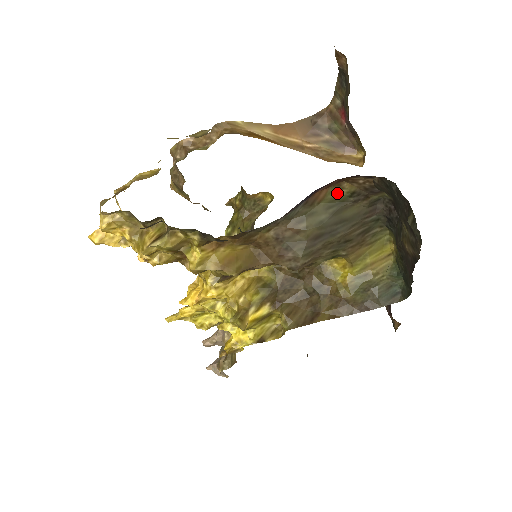
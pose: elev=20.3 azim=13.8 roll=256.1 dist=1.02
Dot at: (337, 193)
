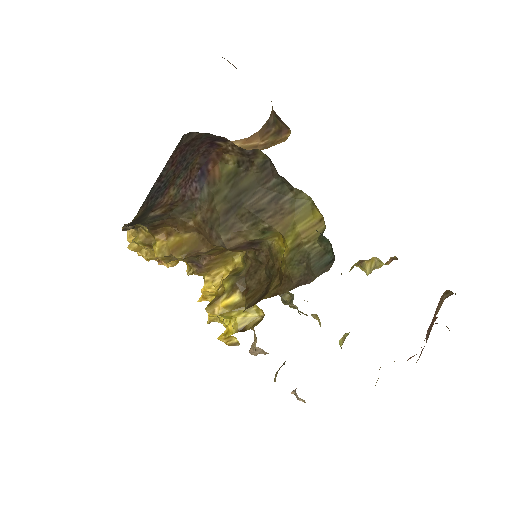
Dot at: (228, 167)
